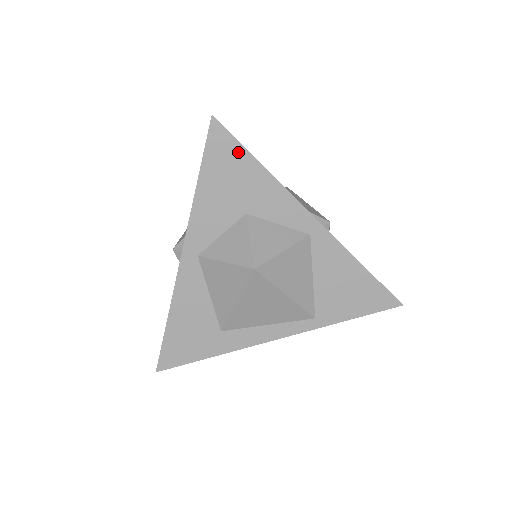
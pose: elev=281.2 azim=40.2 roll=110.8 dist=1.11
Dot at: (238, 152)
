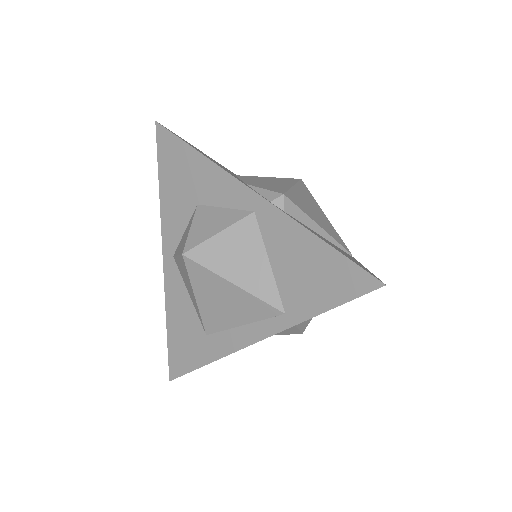
Dot at: (179, 146)
